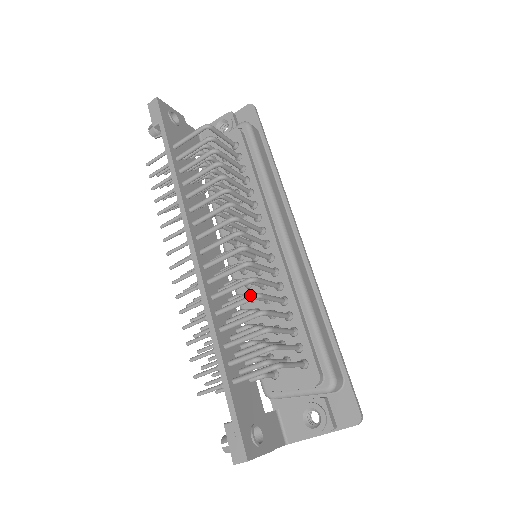
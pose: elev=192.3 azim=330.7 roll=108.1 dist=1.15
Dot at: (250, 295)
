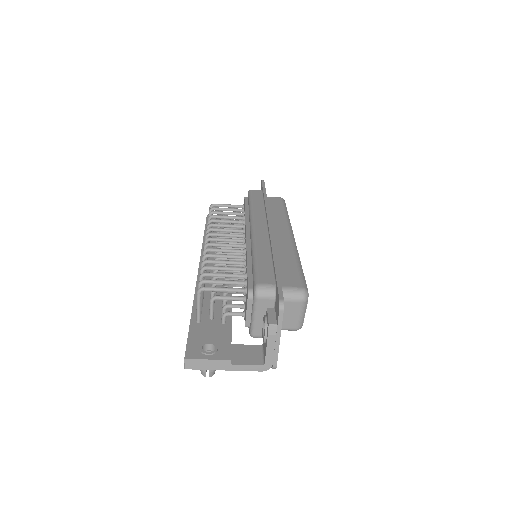
Dot at: (201, 265)
